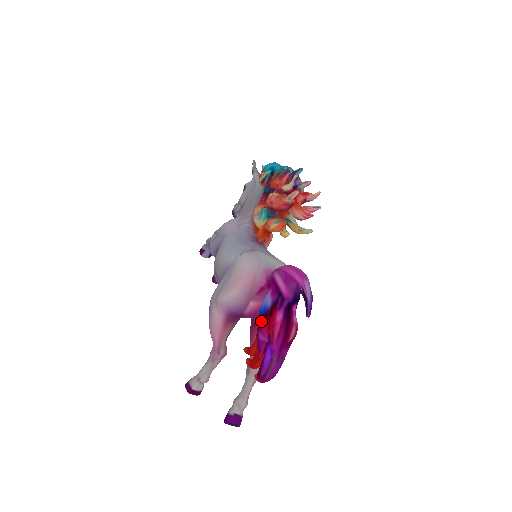
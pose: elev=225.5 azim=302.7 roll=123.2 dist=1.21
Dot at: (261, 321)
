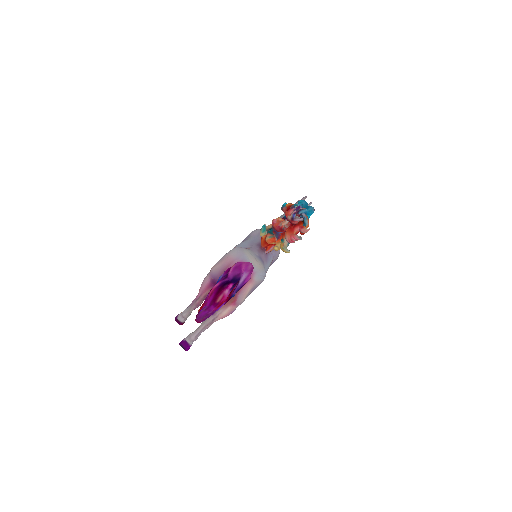
Dot at: occluded
